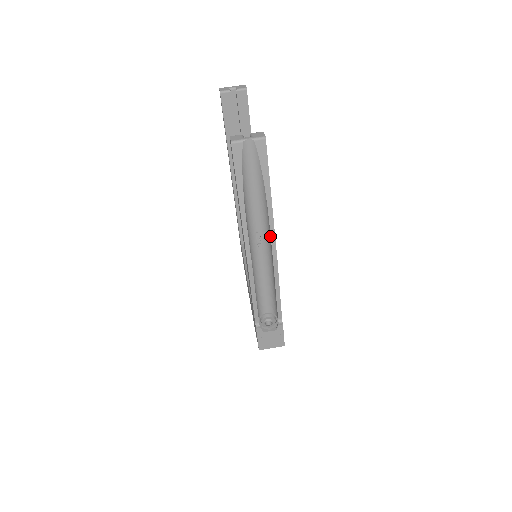
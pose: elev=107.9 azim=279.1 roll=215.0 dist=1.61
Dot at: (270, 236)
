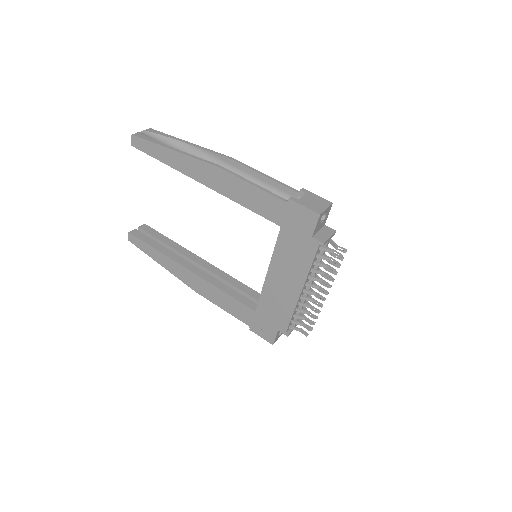
Dot at: (211, 153)
